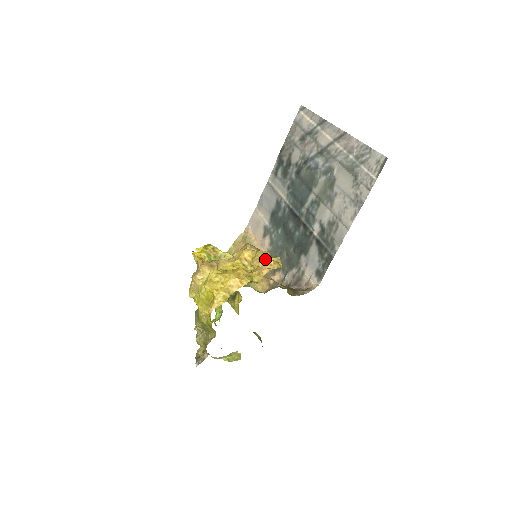
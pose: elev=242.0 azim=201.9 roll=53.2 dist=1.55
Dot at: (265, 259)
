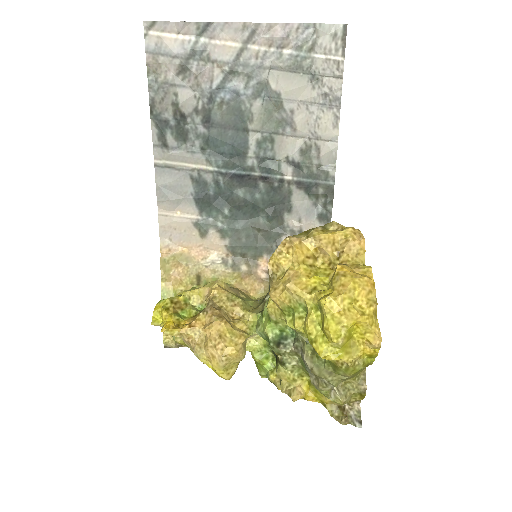
Dot at: (338, 234)
